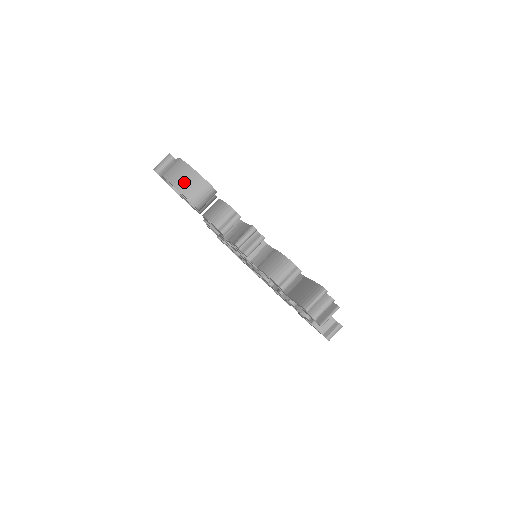
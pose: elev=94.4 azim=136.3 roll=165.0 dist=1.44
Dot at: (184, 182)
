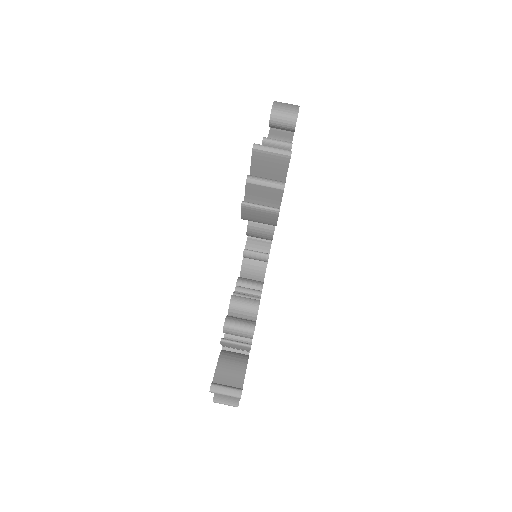
Dot at: (284, 103)
